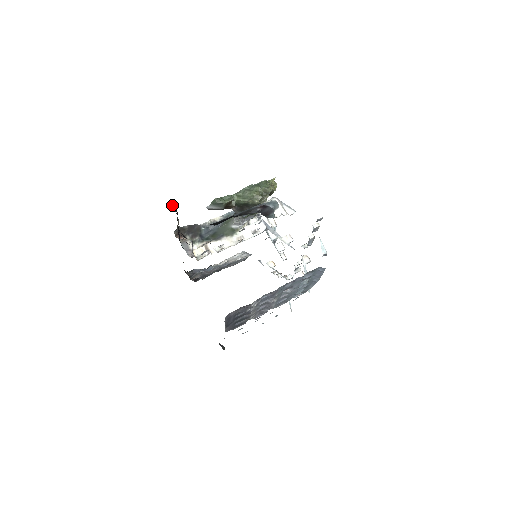
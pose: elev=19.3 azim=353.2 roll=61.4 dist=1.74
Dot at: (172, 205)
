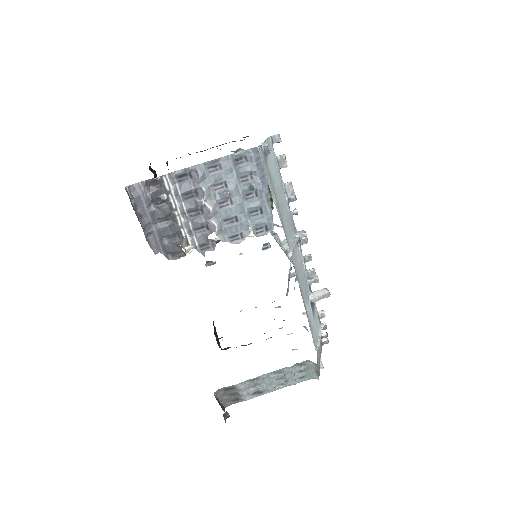
Dot at: (150, 167)
